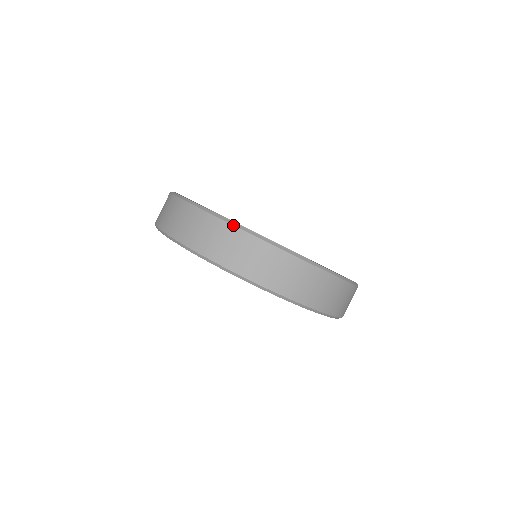
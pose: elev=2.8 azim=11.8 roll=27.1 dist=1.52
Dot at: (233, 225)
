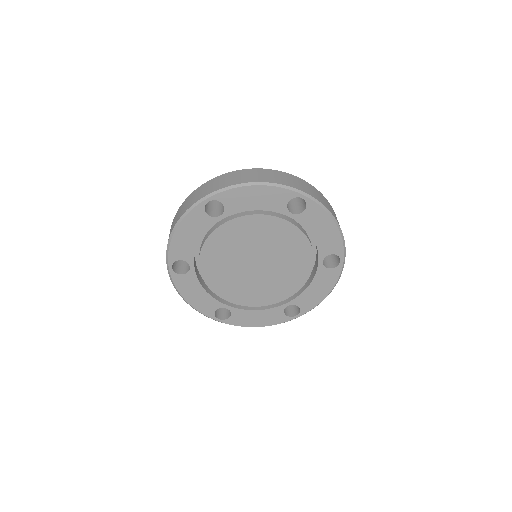
Dot at: (248, 169)
